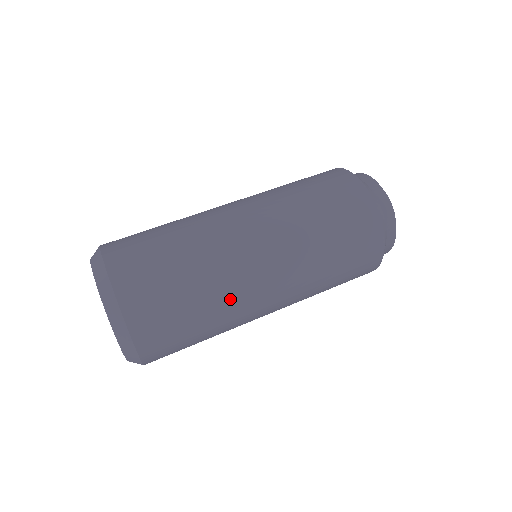
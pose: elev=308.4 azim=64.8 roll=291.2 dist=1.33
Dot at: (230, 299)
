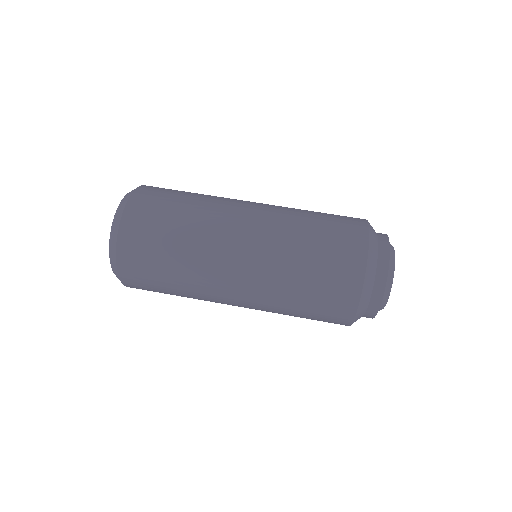
Dot at: (201, 253)
